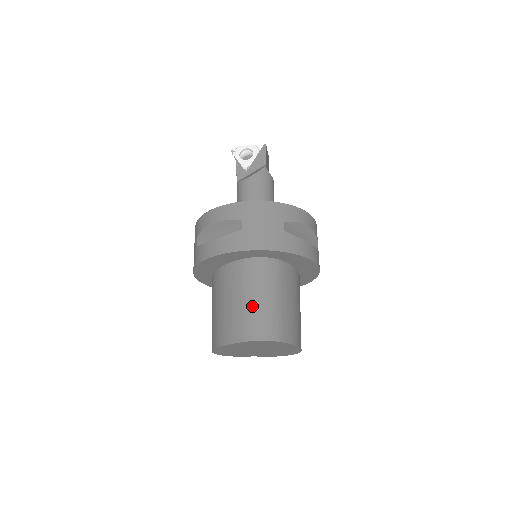
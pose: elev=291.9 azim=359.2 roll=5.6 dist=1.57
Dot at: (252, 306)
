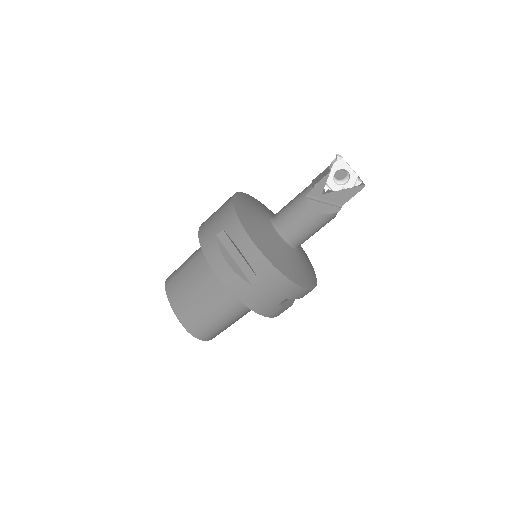
Dot at: (210, 318)
